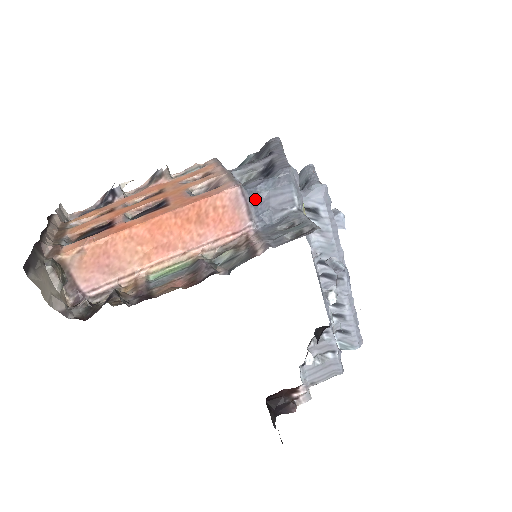
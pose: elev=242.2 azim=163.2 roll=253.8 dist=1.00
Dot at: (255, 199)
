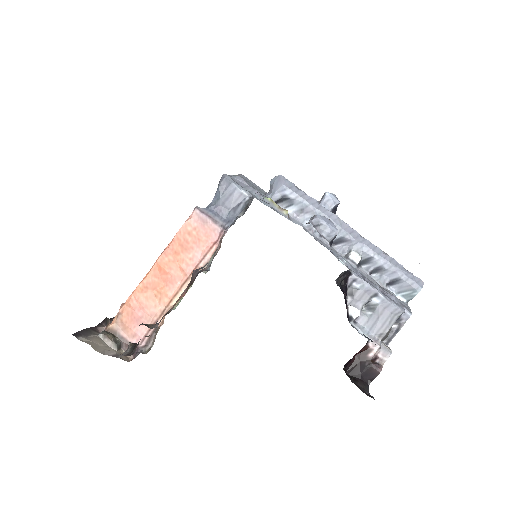
Dot at: (214, 210)
